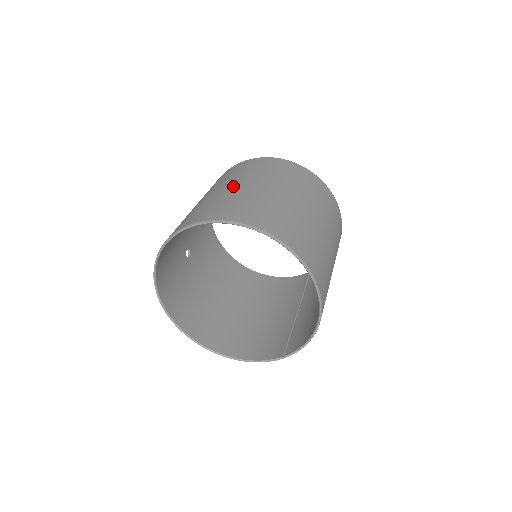
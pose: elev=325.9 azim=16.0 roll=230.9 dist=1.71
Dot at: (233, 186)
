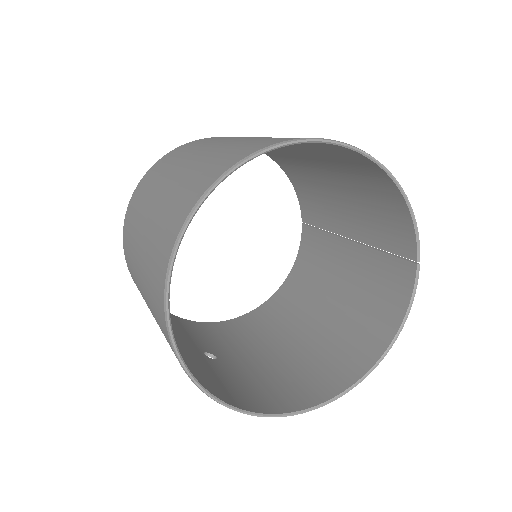
Dot at: (144, 228)
